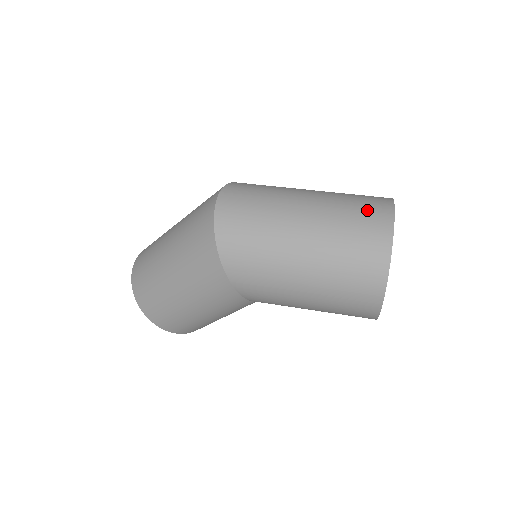
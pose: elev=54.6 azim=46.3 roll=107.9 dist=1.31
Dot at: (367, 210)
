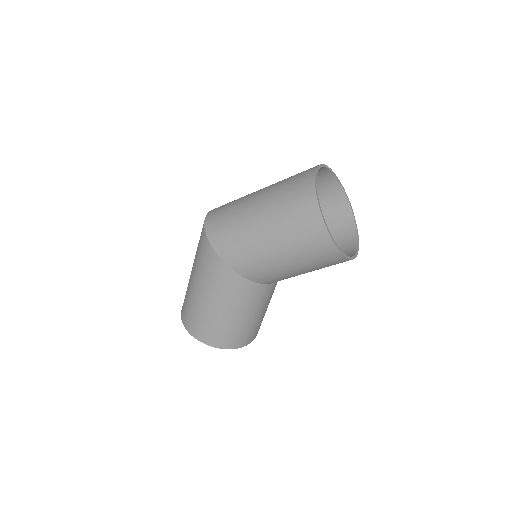
Dot at: (300, 173)
